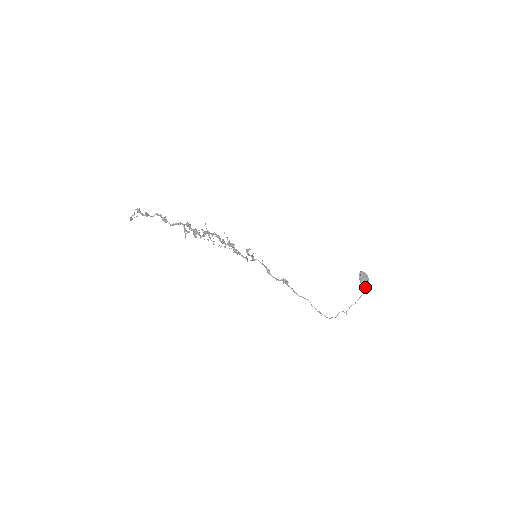
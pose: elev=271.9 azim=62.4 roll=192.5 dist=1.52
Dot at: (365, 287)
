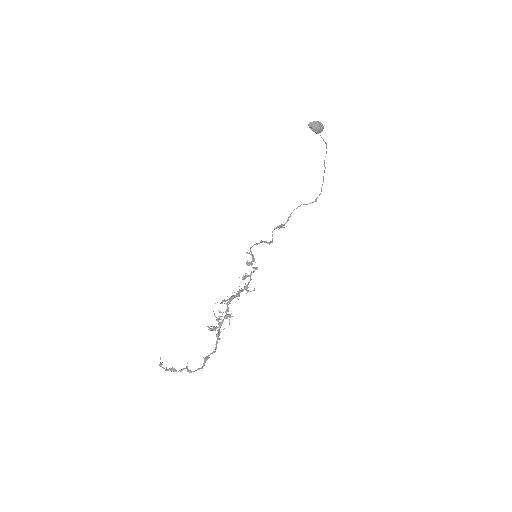
Dot at: occluded
